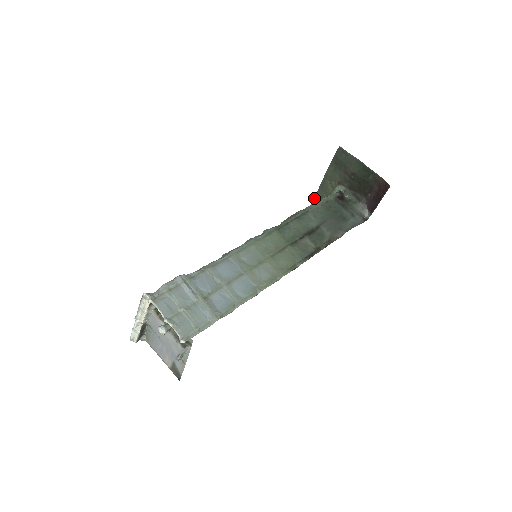
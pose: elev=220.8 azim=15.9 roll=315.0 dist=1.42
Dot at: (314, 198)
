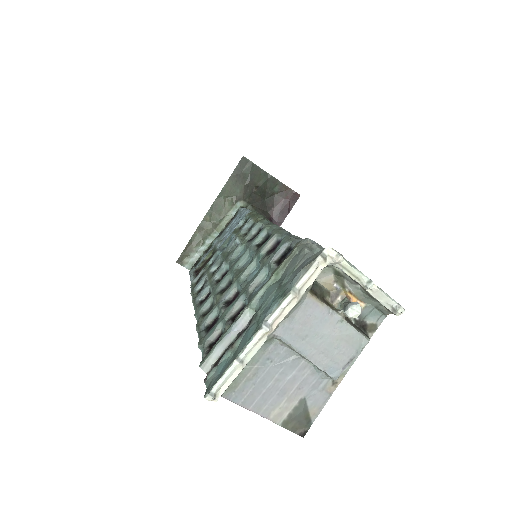
Dot at: (201, 222)
